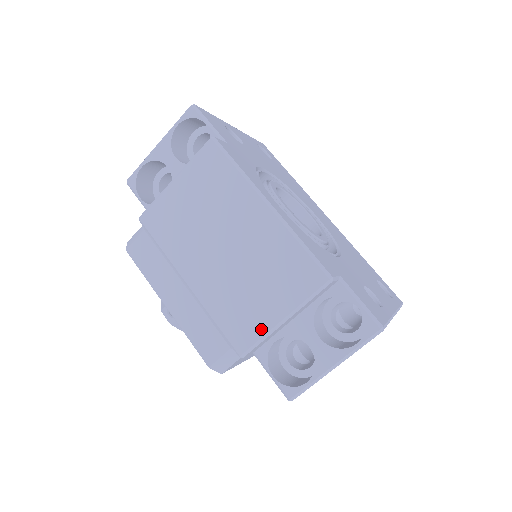
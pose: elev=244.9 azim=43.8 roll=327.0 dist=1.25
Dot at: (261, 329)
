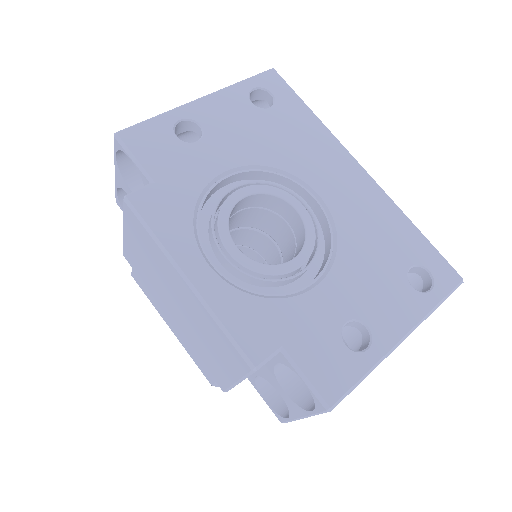
Dot at: (226, 381)
